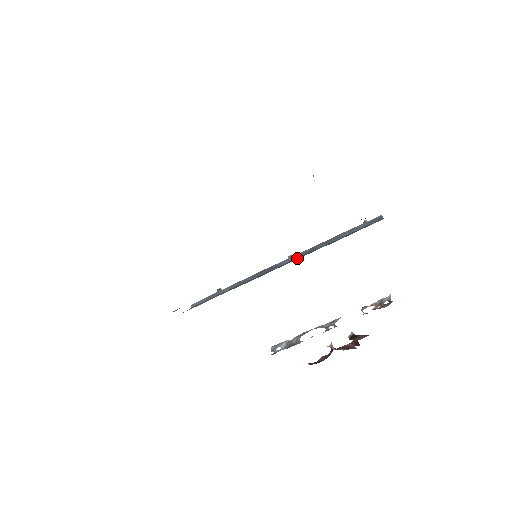
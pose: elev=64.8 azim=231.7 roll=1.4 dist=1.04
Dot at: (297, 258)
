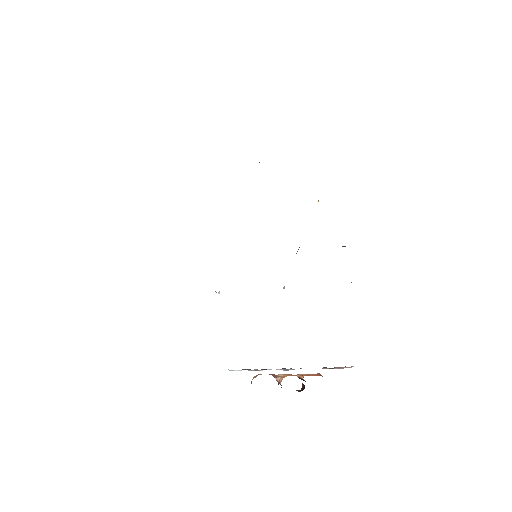
Dot at: occluded
